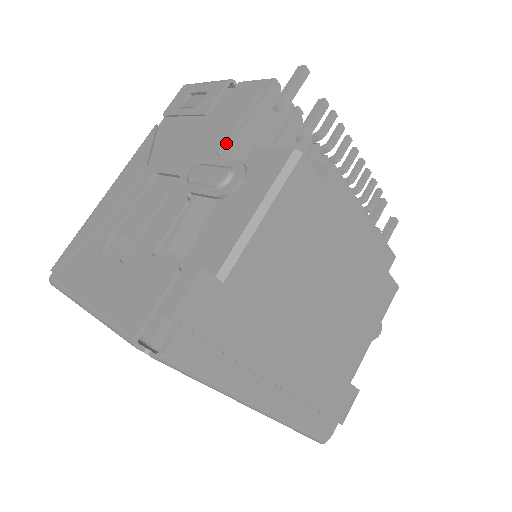
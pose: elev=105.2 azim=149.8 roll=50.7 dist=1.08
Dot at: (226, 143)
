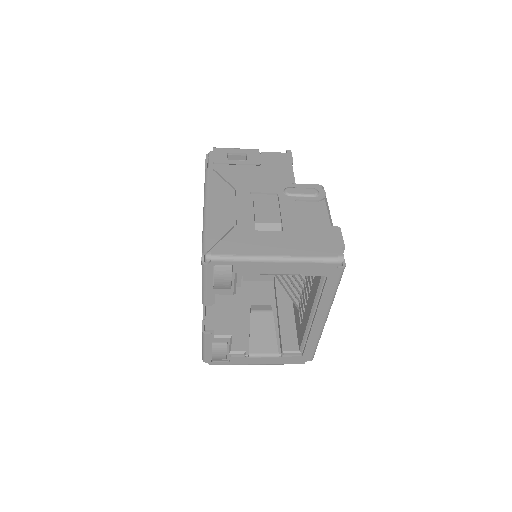
Dot at: (294, 179)
